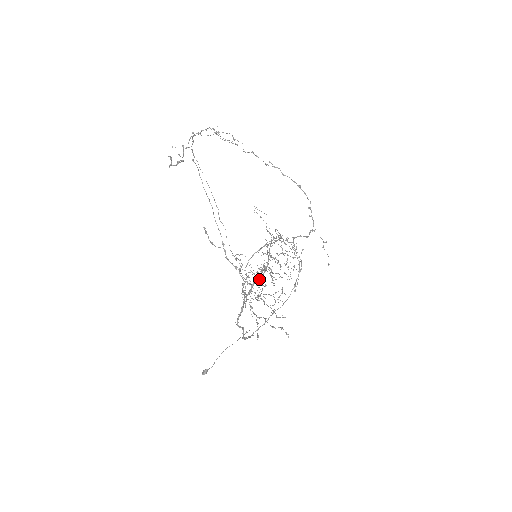
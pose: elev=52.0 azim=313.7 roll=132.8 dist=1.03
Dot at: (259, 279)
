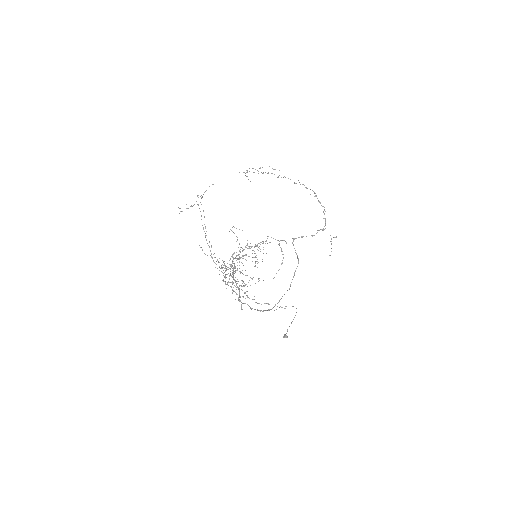
Dot at: occluded
